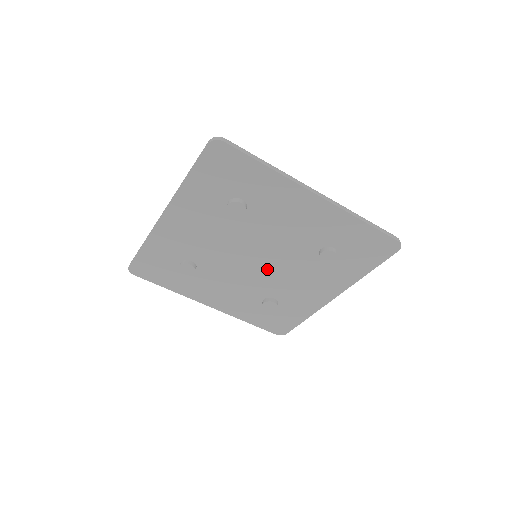
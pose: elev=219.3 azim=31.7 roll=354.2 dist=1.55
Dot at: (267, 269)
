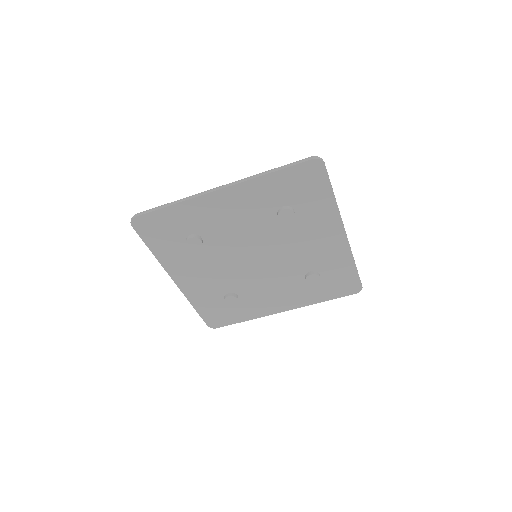
Dot at: (257, 270)
